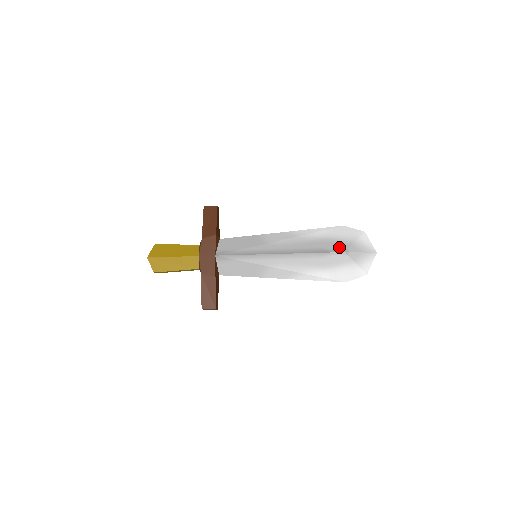
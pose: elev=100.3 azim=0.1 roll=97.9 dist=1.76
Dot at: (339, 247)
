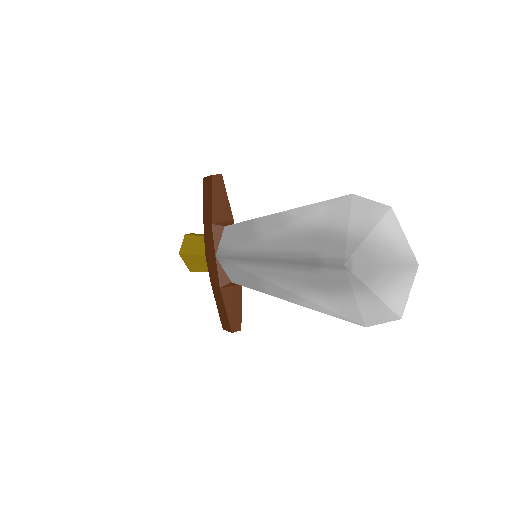
Dot at: (336, 251)
